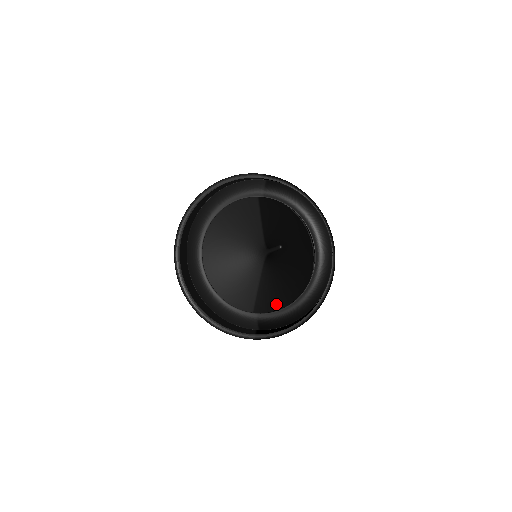
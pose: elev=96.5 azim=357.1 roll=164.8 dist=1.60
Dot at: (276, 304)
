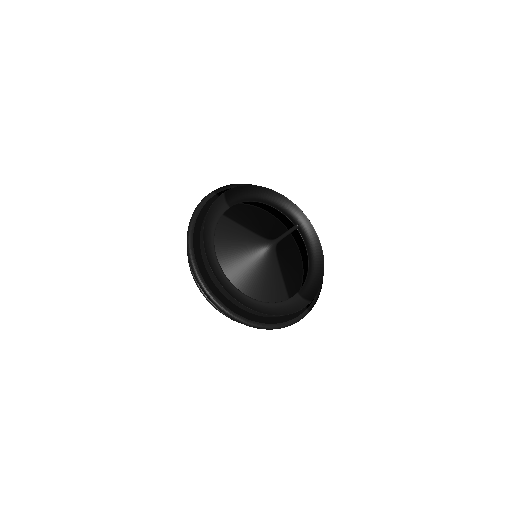
Dot at: (296, 278)
